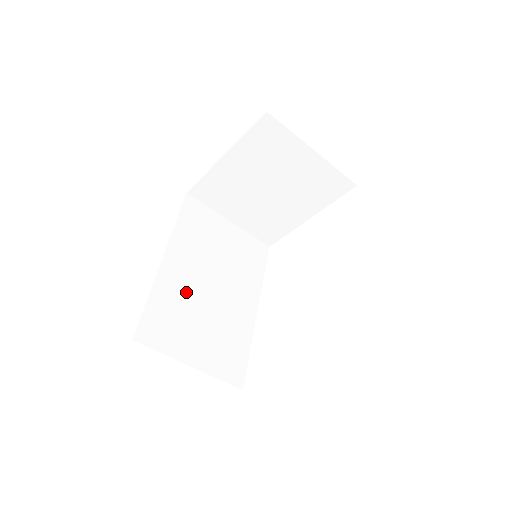
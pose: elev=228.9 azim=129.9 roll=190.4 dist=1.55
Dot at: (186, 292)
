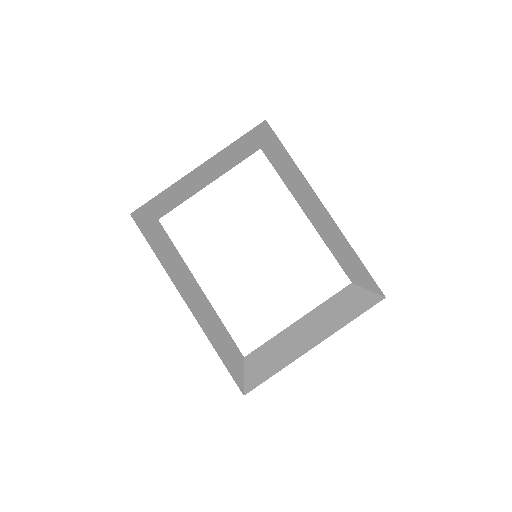
Dot at: (205, 321)
